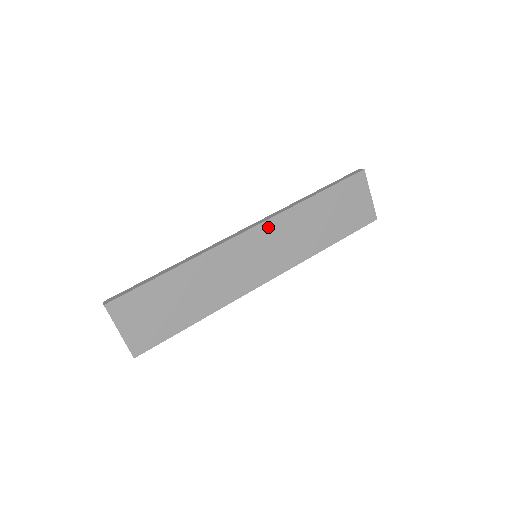
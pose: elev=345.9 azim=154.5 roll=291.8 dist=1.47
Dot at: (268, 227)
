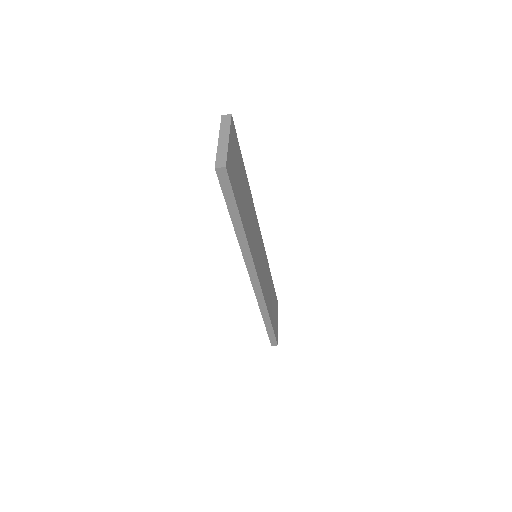
Dot at: (263, 250)
